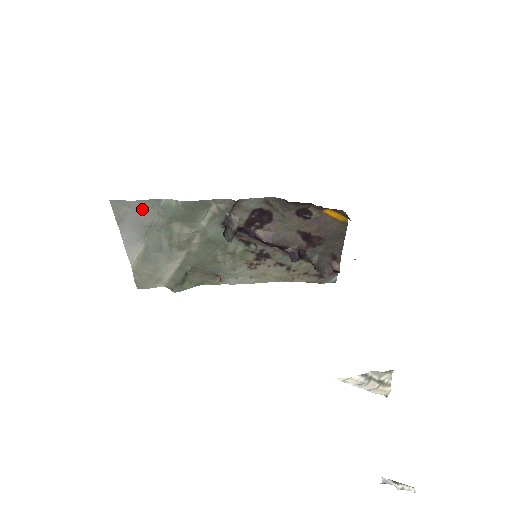
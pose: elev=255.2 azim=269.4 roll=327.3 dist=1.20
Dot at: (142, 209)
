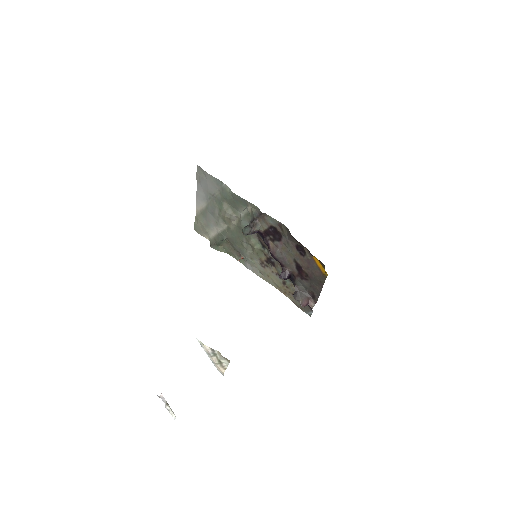
Dot at: (211, 182)
